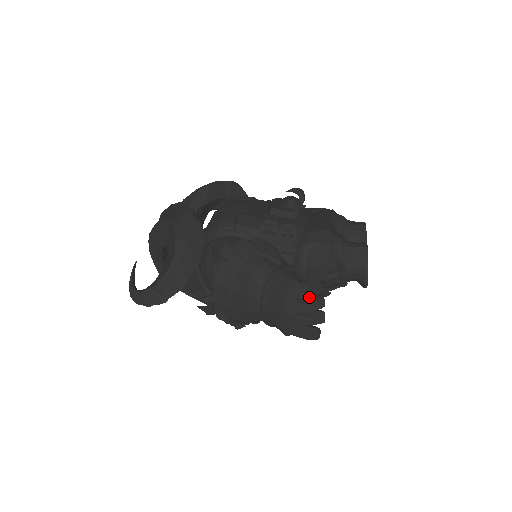
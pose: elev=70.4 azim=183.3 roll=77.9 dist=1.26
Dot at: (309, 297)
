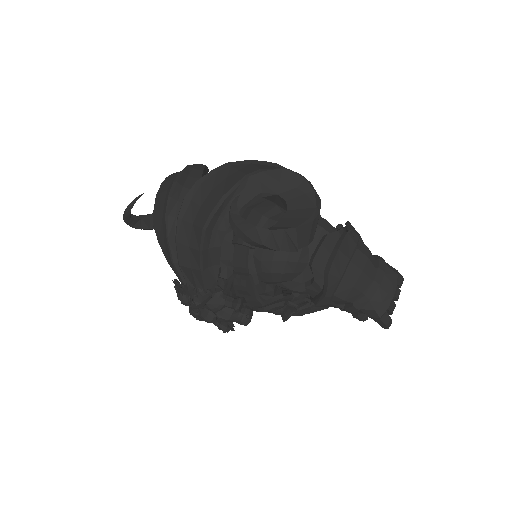
Dot at: occluded
